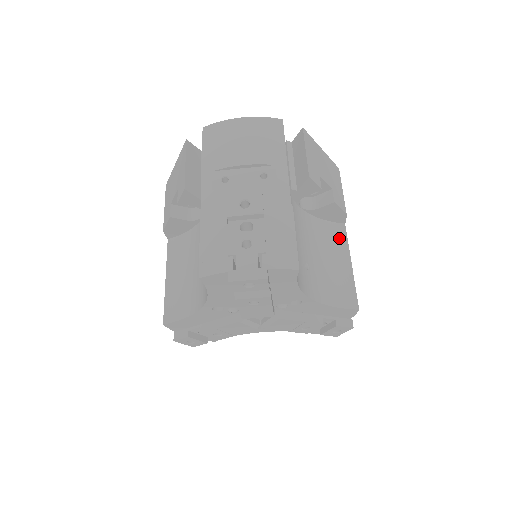
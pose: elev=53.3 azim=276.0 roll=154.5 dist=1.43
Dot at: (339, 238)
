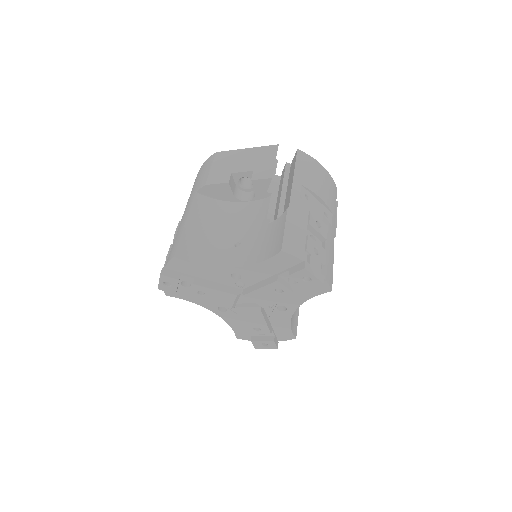
Dot at: occluded
